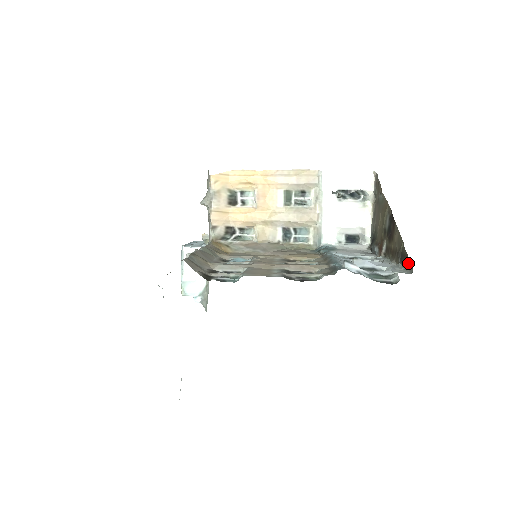
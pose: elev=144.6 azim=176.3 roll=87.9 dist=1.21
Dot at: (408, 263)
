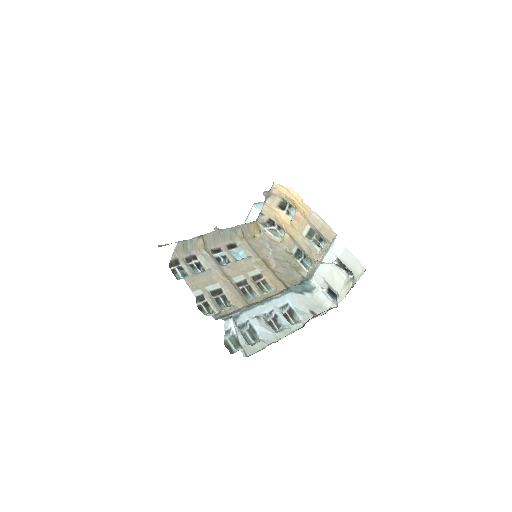
Dot at: (259, 350)
